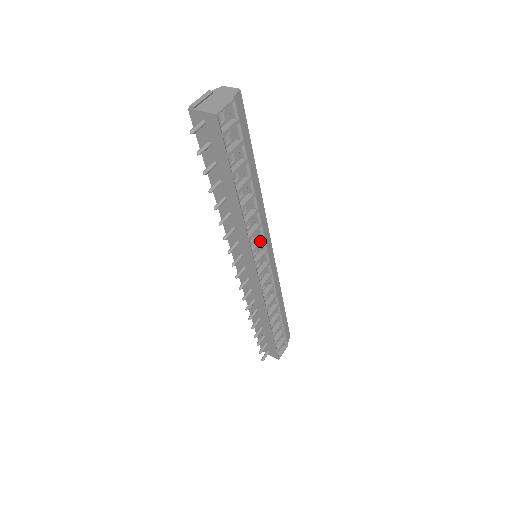
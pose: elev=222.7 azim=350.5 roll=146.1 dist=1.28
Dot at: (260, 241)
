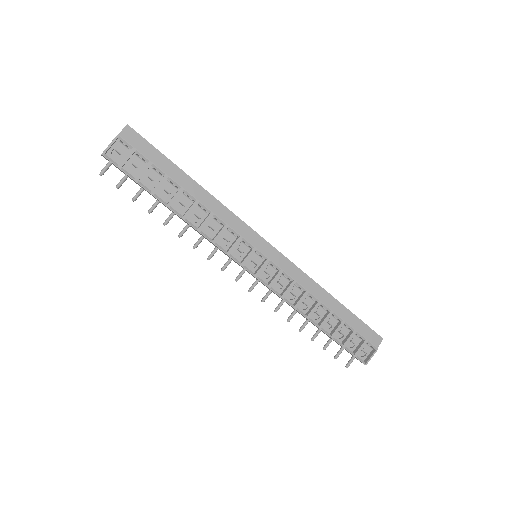
Dot at: (236, 241)
